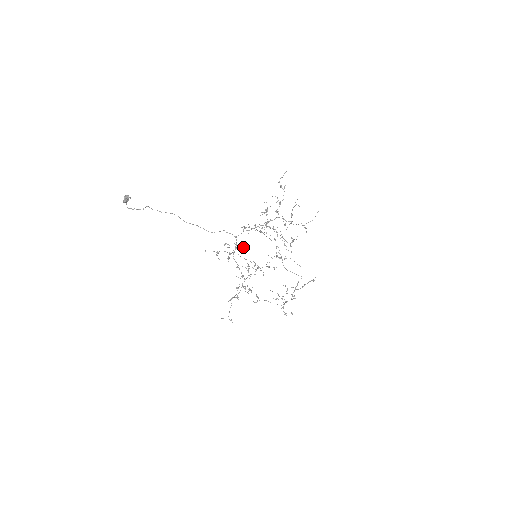
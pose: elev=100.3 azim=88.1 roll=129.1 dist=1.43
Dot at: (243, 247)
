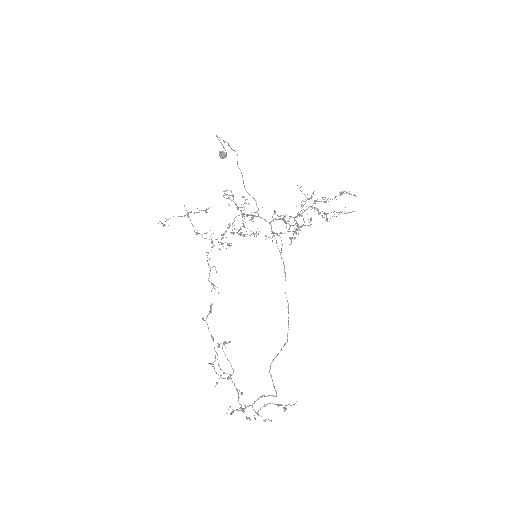
Dot at: occluded
